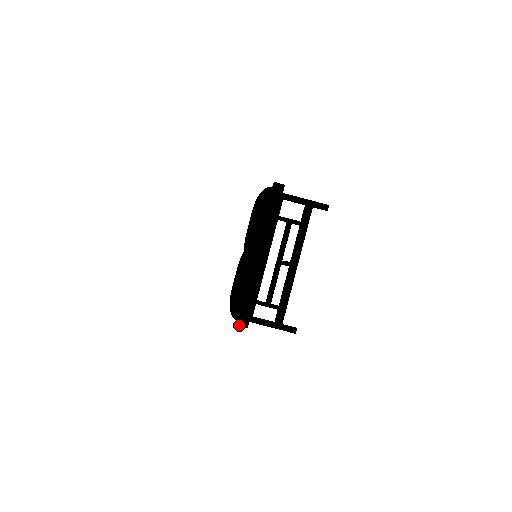
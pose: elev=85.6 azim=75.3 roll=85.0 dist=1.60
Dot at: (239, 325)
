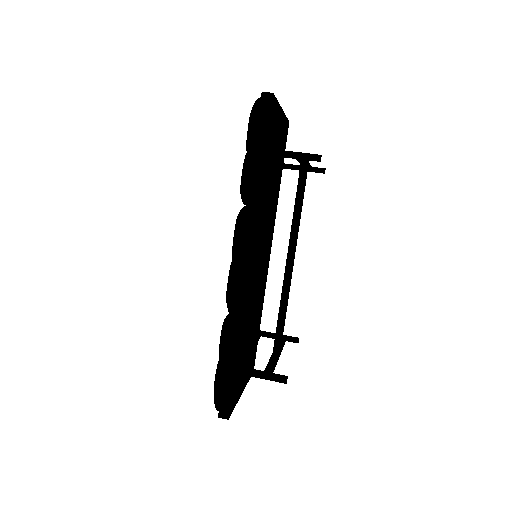
Dot at: (264, 92)
